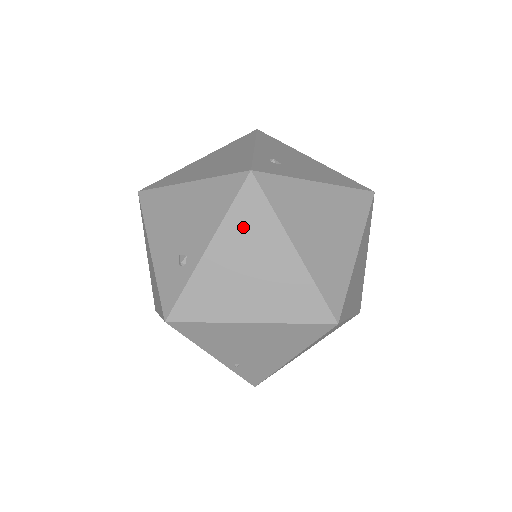
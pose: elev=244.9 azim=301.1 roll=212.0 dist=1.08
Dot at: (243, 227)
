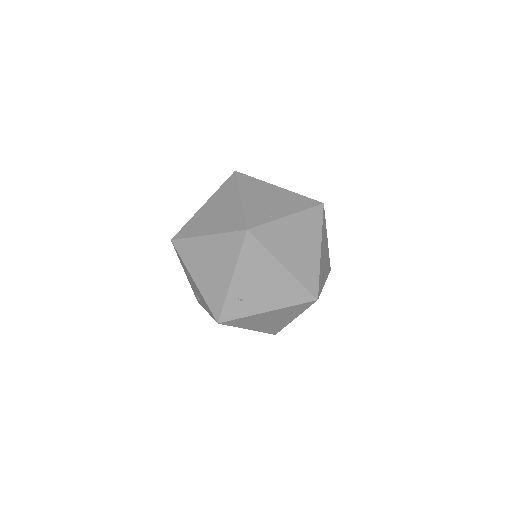
Dot at: occluded
